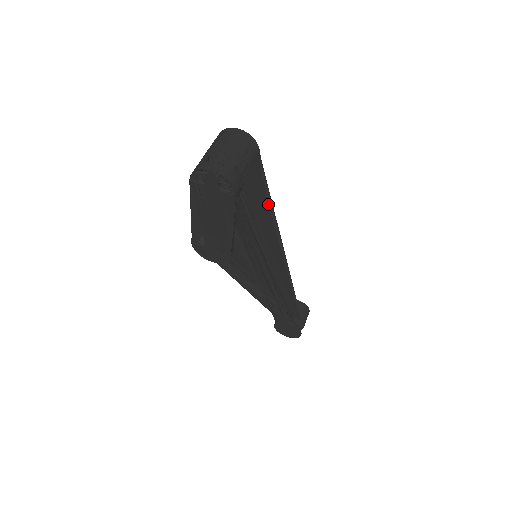
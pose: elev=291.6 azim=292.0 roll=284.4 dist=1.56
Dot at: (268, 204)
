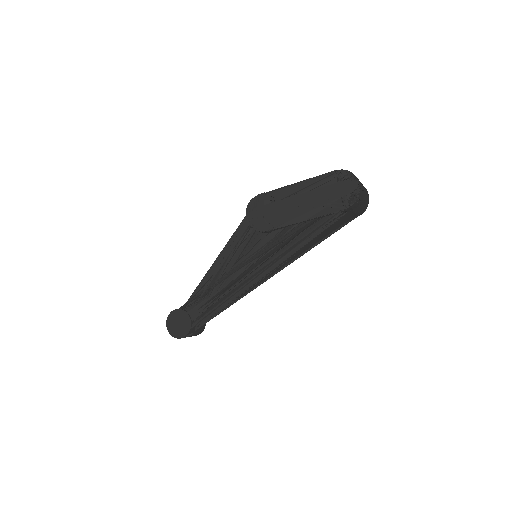
Dot at: (317, 242)
